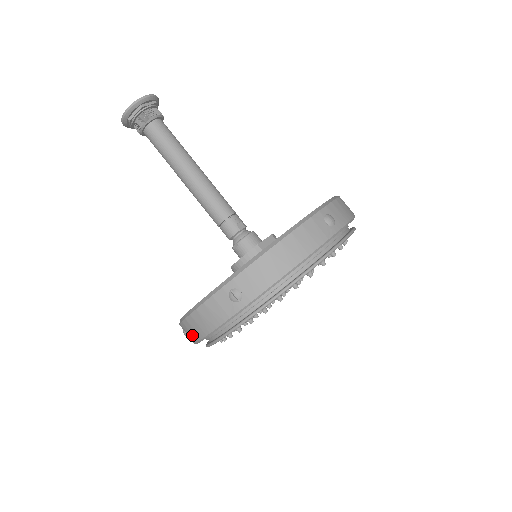
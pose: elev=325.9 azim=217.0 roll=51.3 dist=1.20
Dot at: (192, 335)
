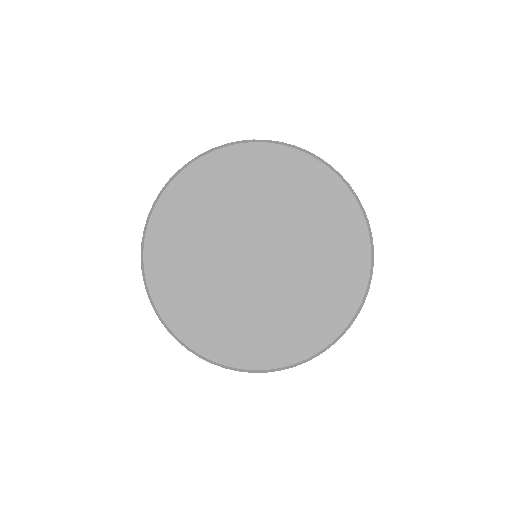
Dot at: occluded
